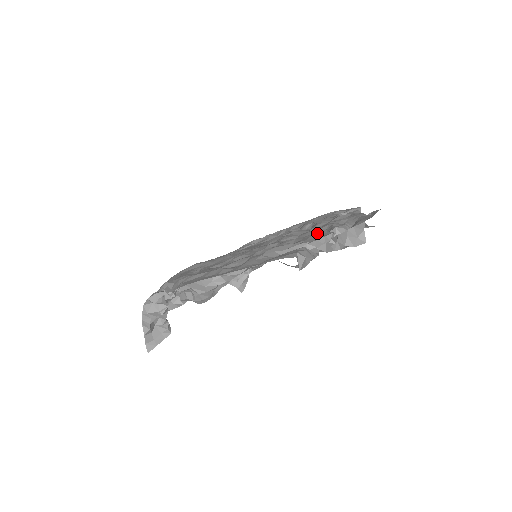
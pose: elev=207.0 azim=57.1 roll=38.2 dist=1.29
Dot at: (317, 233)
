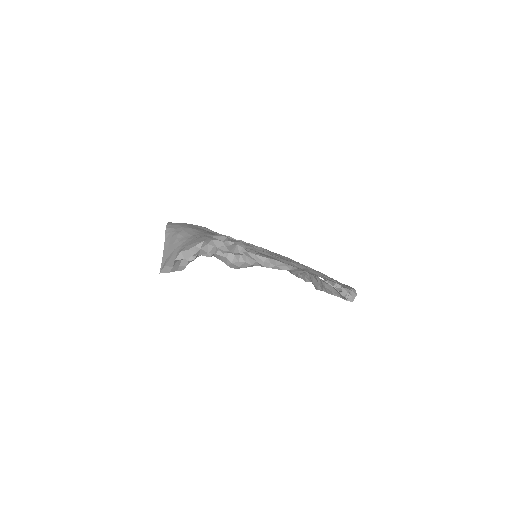
Dot at: occluded
